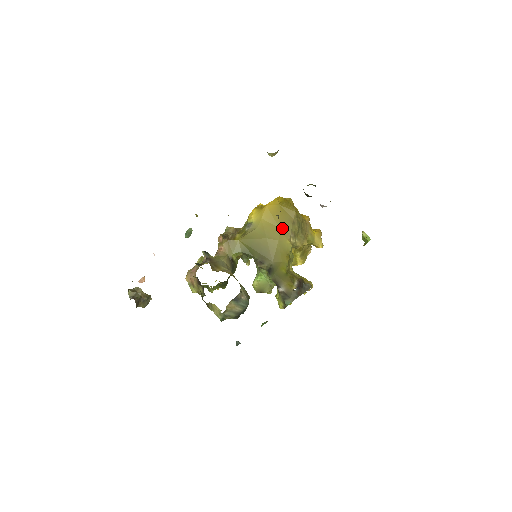
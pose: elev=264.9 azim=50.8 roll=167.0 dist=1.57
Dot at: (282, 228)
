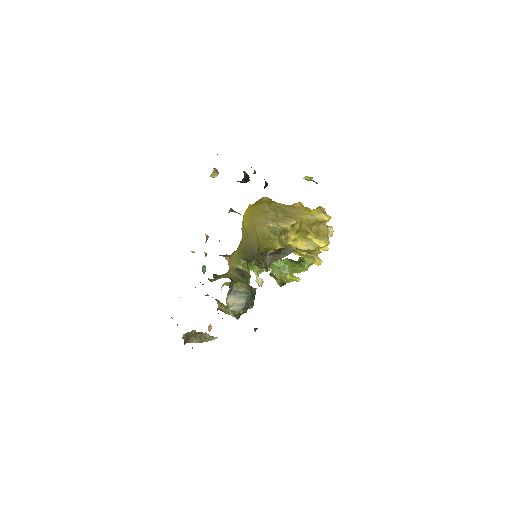
Dot at: (258, 221)
